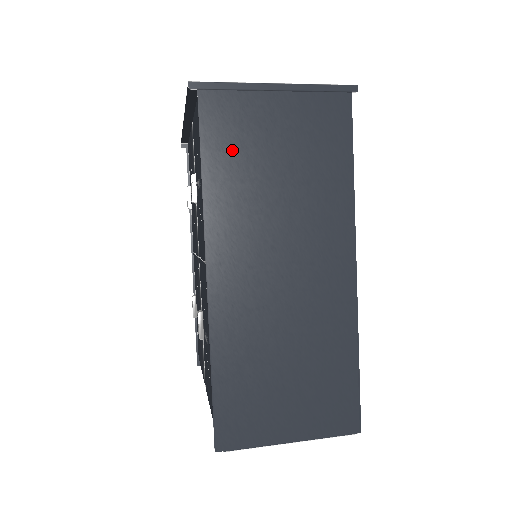
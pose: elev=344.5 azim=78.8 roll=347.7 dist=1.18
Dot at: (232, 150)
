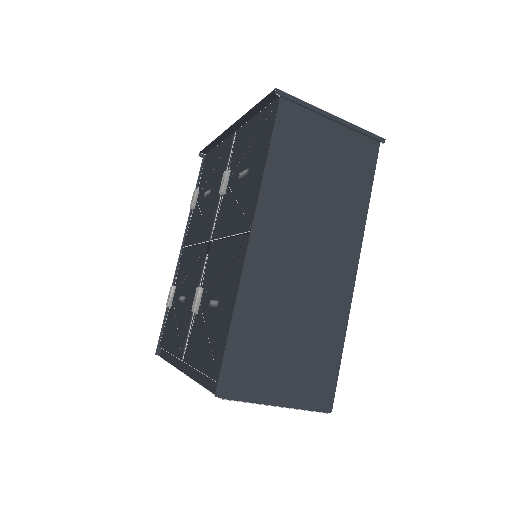
Dot at: (293, 150)
